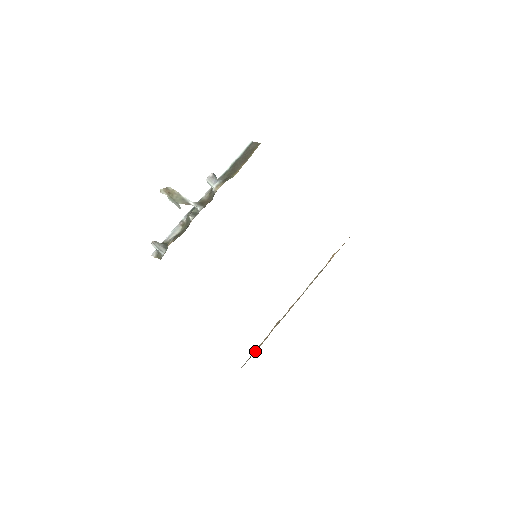
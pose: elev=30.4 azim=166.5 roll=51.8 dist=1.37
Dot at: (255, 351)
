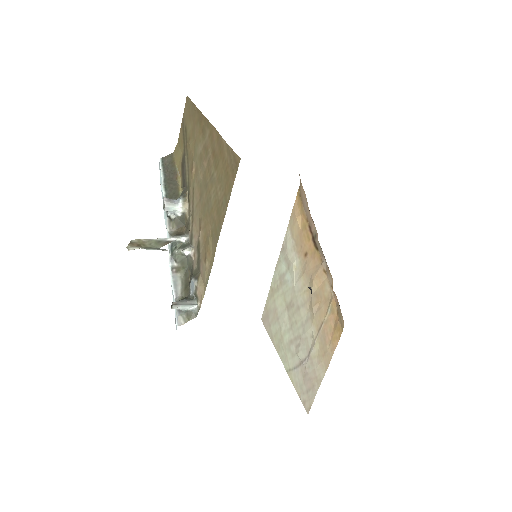
Dot at: (338, 333)
